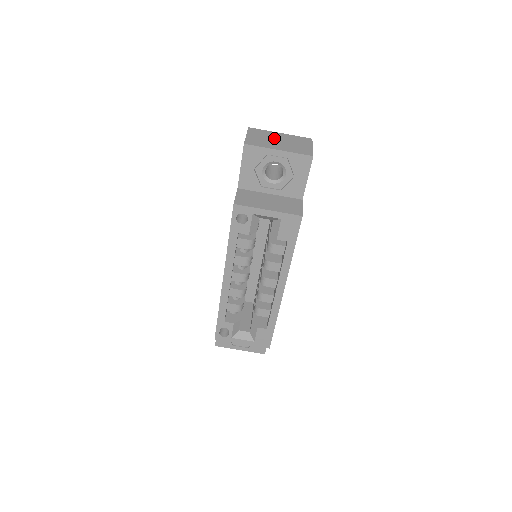
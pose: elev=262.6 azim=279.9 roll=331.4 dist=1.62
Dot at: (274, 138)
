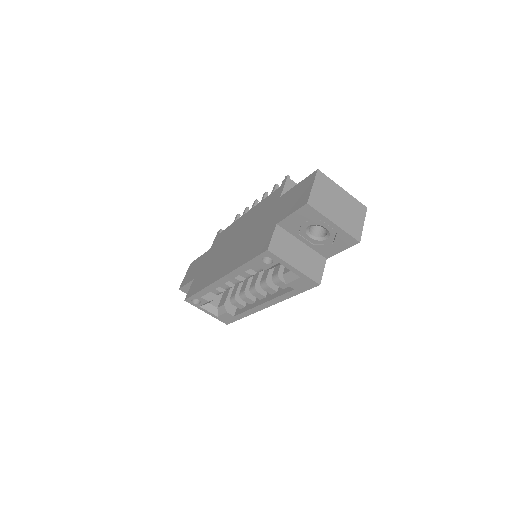
Dot at: (336, 198)
